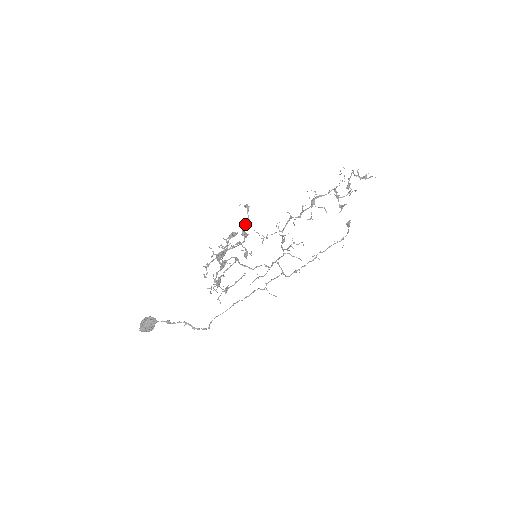
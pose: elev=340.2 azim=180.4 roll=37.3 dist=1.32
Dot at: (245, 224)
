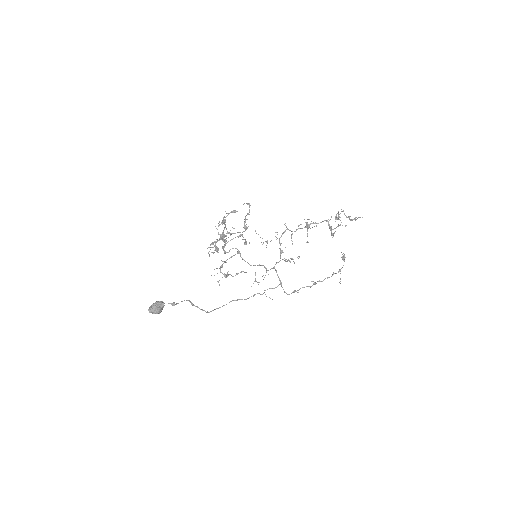
Dot at: (246, 215)
